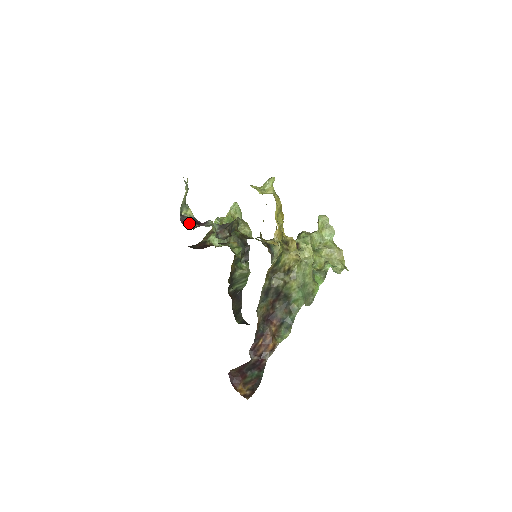
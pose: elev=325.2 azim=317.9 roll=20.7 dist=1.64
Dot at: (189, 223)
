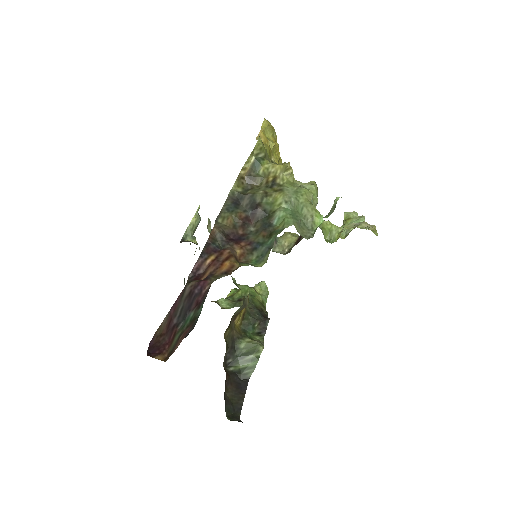
Dot at: occluded
